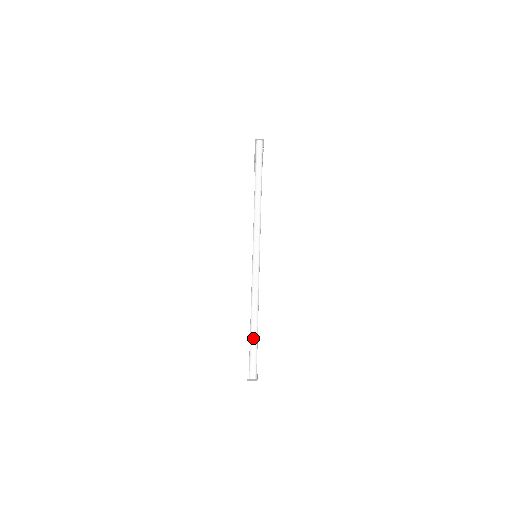
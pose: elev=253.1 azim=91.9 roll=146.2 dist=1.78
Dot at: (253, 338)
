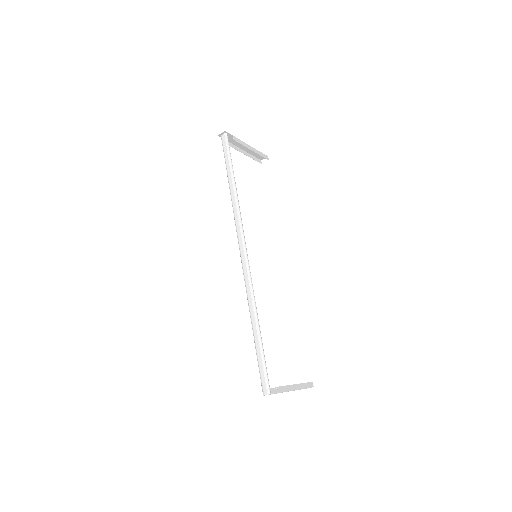
Dot at: (257, 350)
